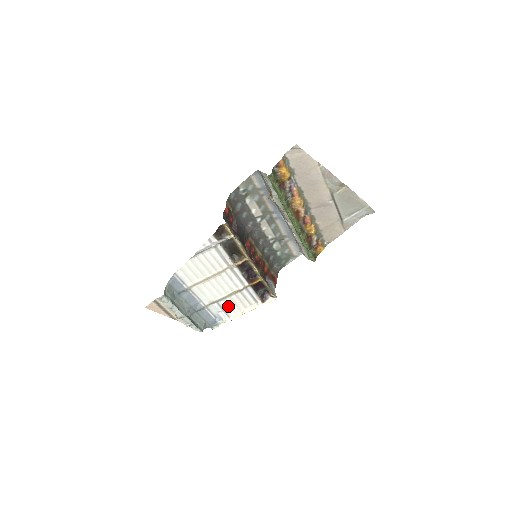
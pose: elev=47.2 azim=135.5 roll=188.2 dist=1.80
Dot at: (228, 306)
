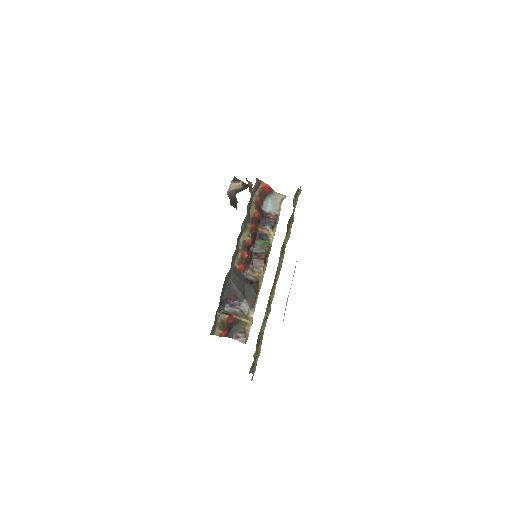
Dot at: occluded
